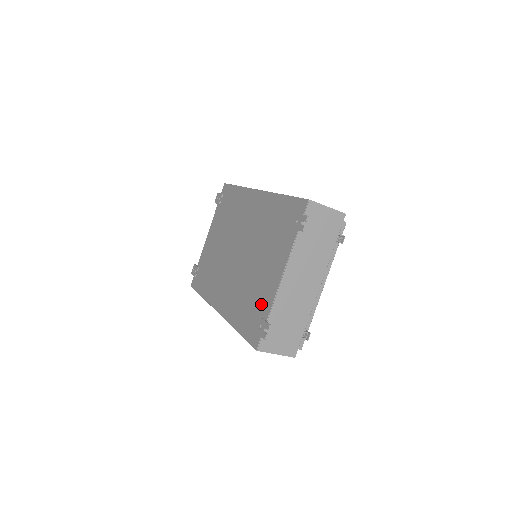
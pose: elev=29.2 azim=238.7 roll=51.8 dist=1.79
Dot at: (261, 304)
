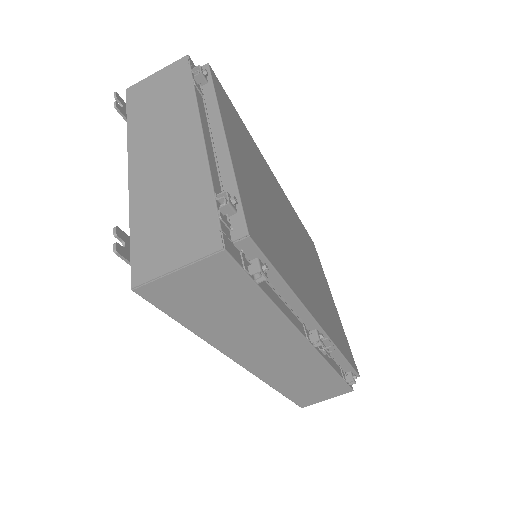
Dot at: occluded
